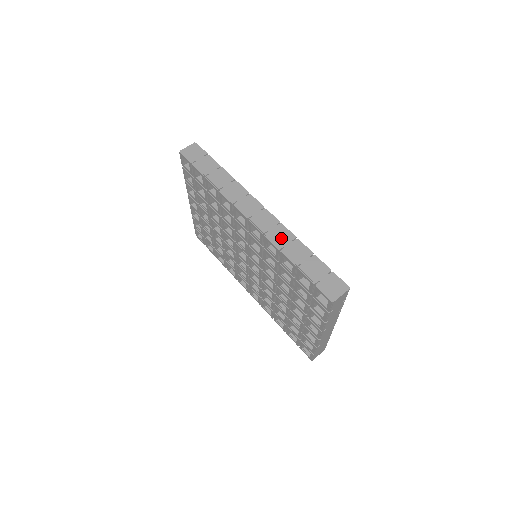
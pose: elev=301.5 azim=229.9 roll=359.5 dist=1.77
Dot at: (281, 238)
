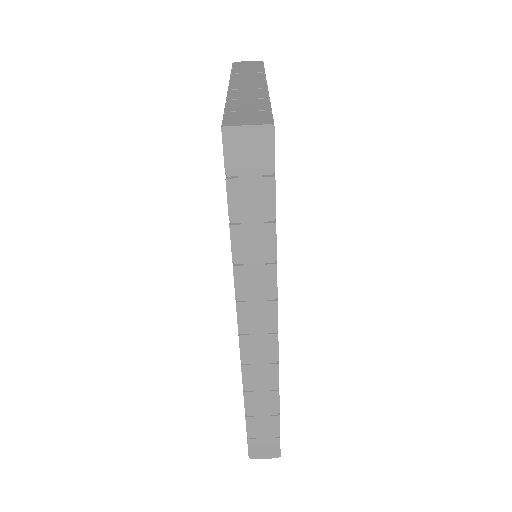
Dot at: (259, 381)
